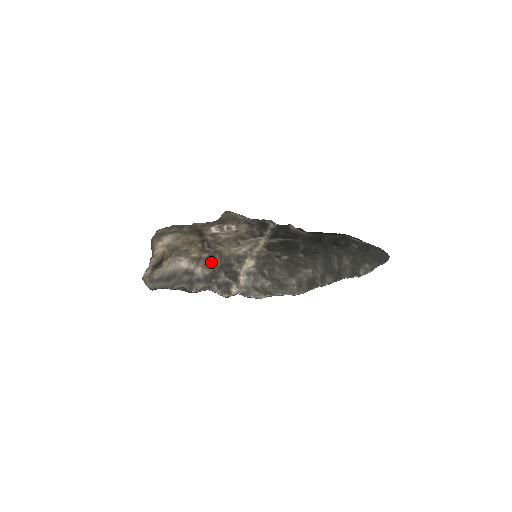
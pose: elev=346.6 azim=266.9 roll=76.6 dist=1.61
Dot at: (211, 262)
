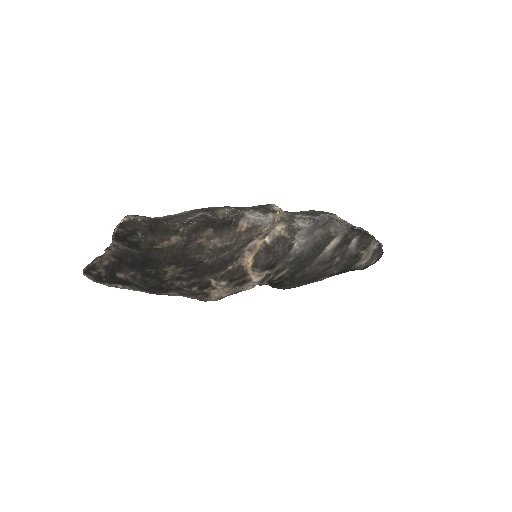
Dot at: occluded
